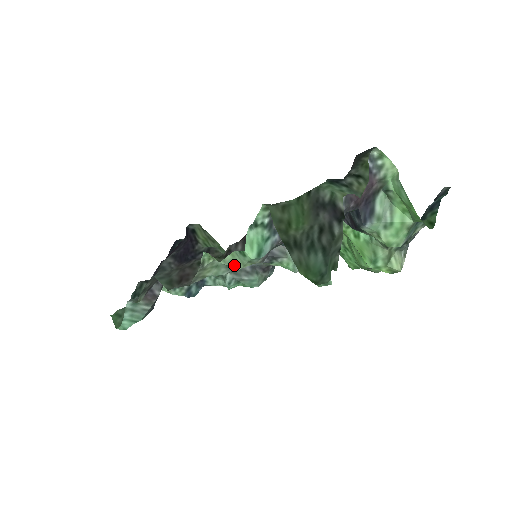
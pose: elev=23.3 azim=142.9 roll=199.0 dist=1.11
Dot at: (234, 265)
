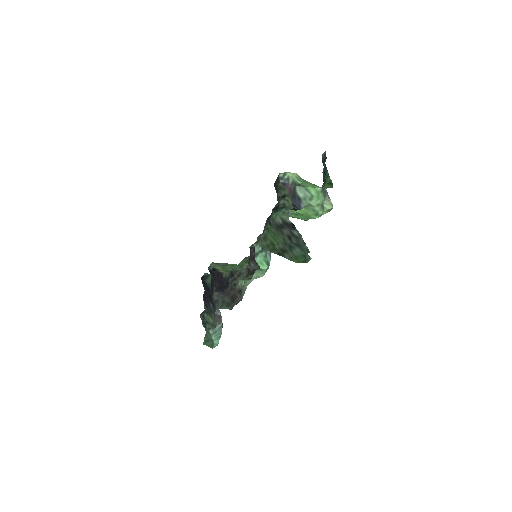
Dot at: (259, 277)
